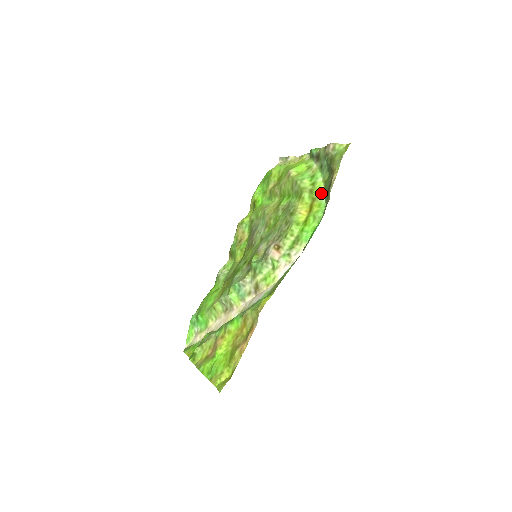
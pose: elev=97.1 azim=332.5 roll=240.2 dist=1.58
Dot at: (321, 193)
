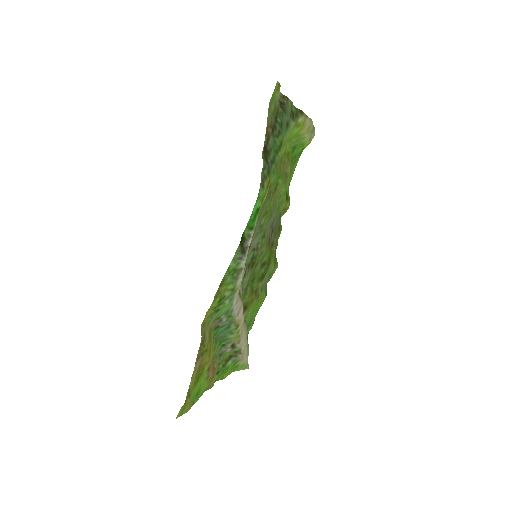
Dot at: occluded
